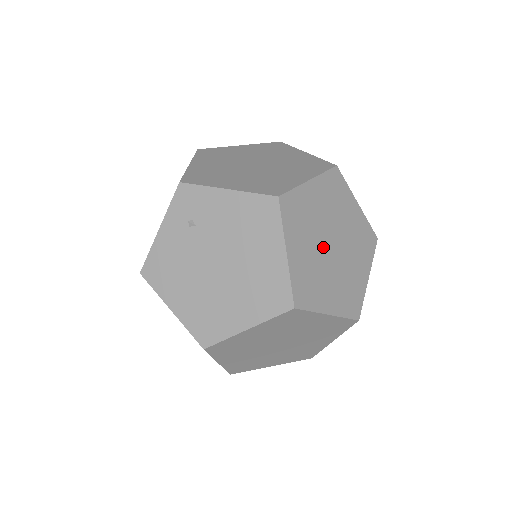
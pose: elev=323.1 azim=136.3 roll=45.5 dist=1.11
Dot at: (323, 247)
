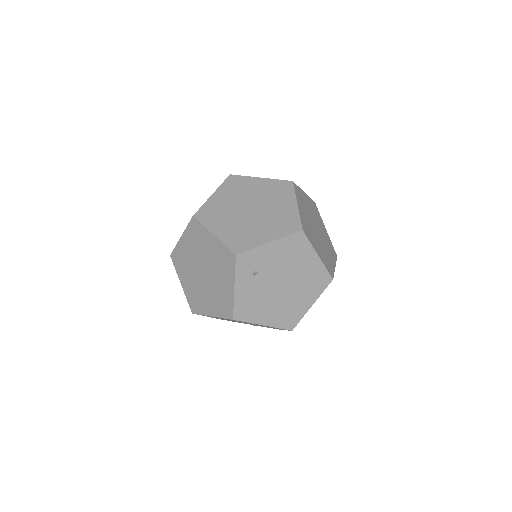
Dot at: (317, 235)
